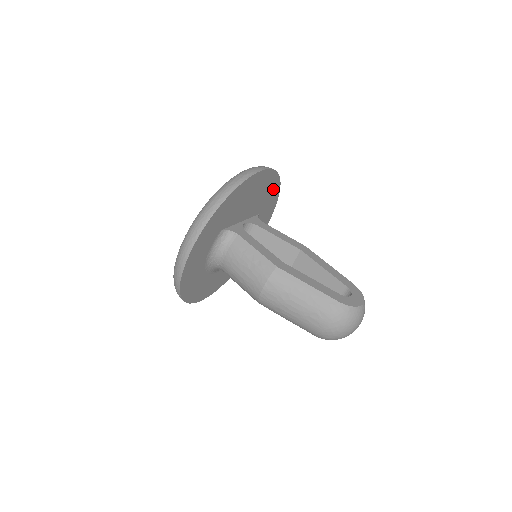
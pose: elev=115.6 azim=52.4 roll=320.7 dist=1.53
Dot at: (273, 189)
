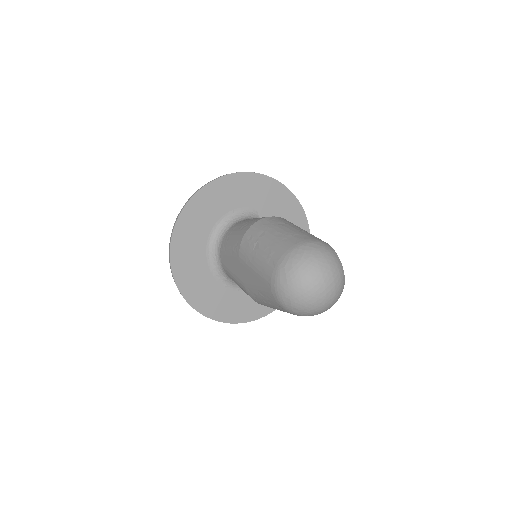
Dot at: occluded
